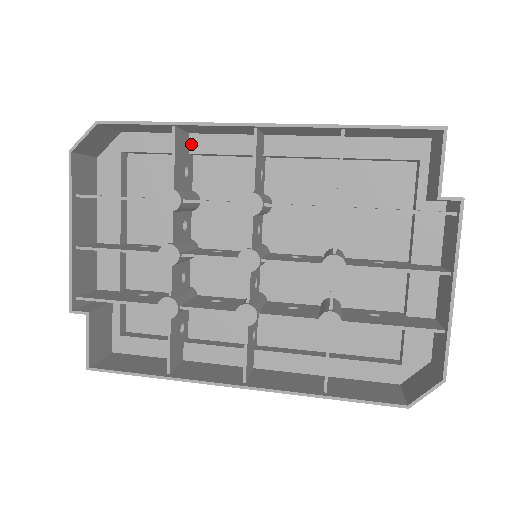
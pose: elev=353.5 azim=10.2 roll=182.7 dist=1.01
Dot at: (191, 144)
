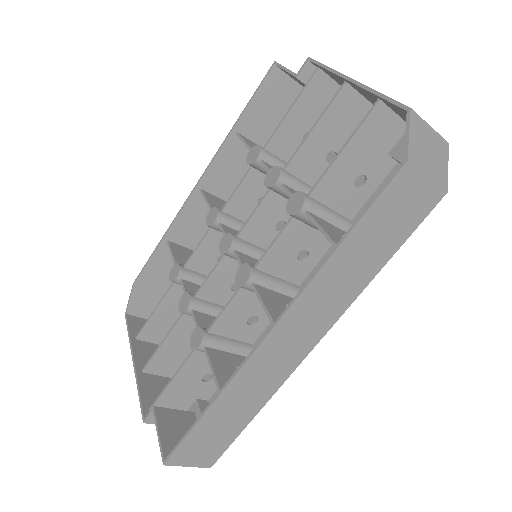
Dot at: occluded
